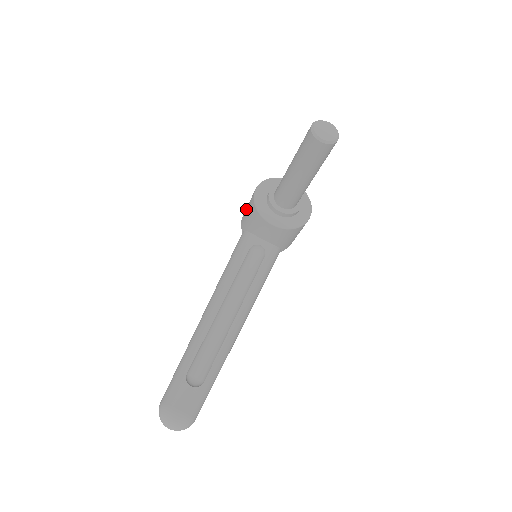
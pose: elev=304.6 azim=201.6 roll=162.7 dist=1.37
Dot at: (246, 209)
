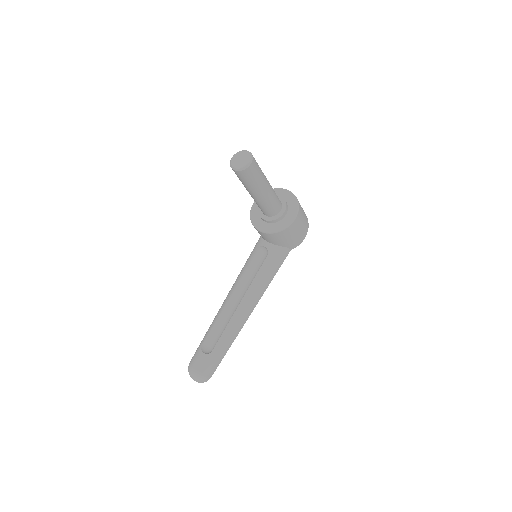
Dot at: occluded
